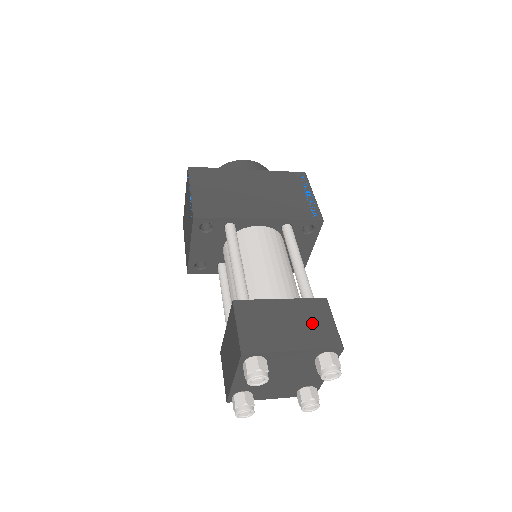
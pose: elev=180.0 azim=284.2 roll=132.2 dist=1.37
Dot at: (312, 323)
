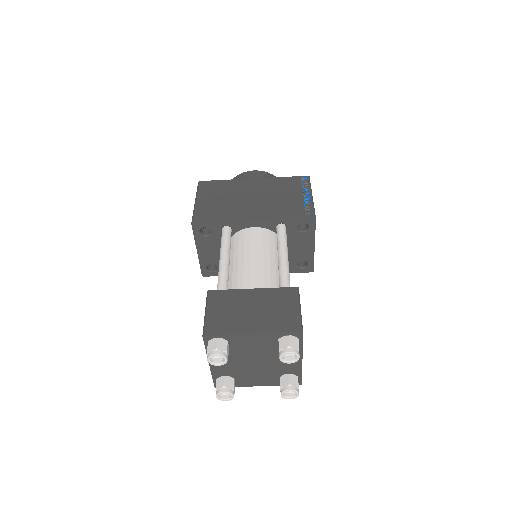
Dot at: (277, 309)
